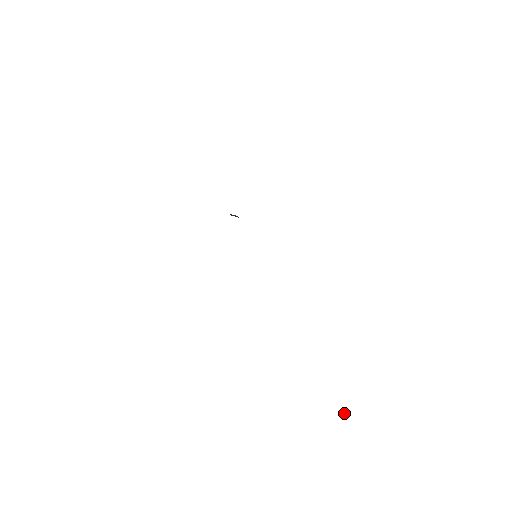
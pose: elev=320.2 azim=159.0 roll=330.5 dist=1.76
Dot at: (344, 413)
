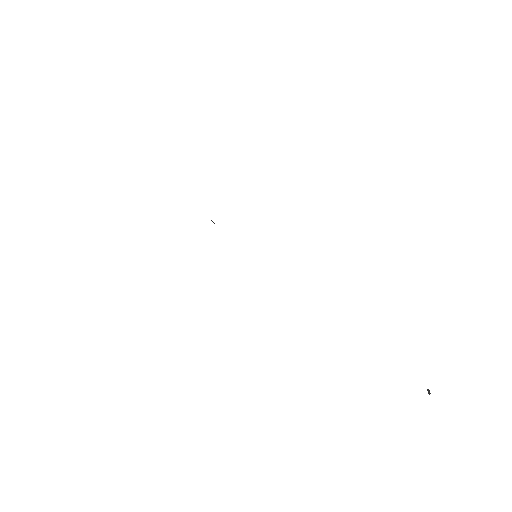
Dot at: (430, 393)
